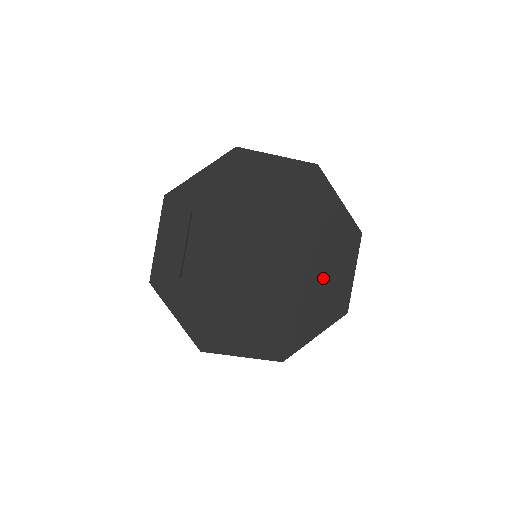
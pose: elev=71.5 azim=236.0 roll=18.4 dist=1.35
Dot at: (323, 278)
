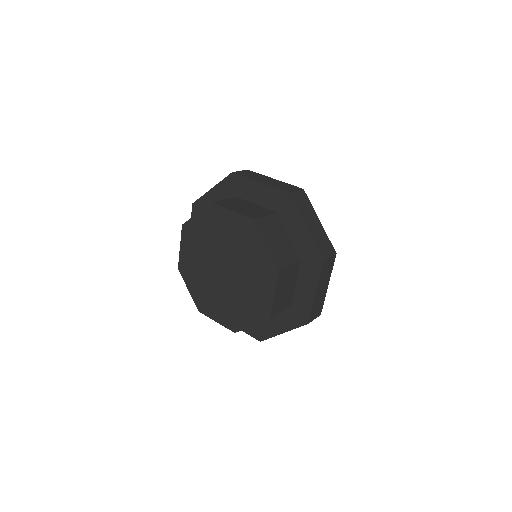
Dot at: (239, 312)
